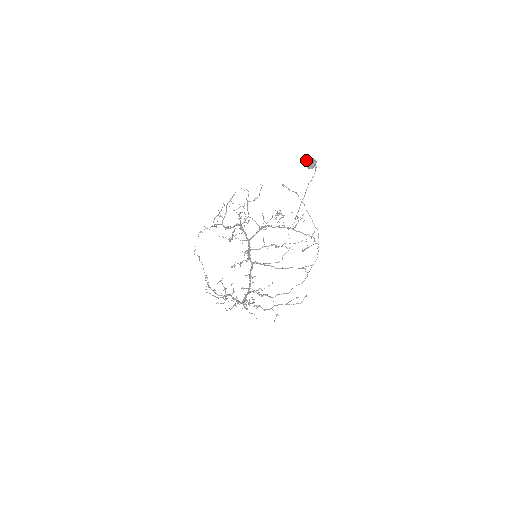
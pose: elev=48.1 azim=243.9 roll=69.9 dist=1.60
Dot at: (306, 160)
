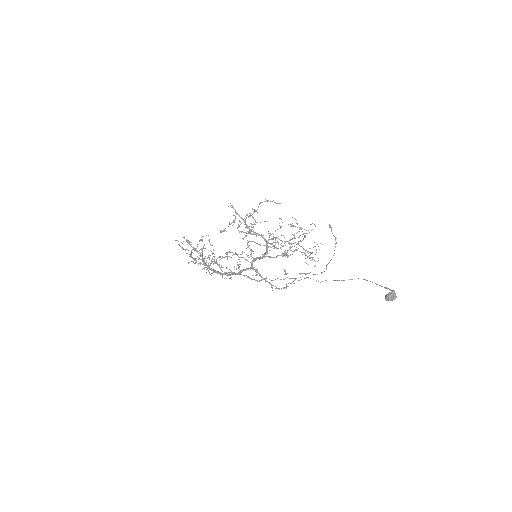
Dot at: (390, 294)
